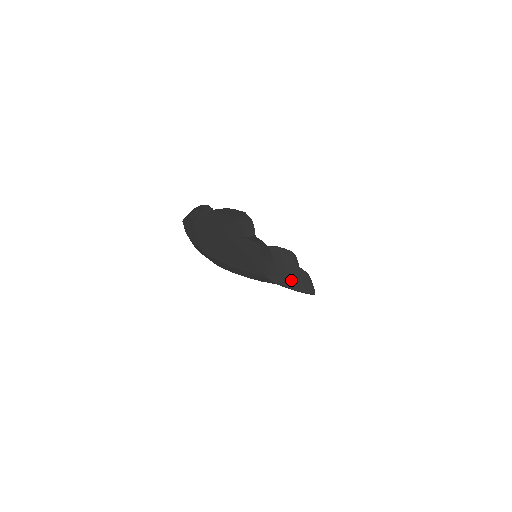
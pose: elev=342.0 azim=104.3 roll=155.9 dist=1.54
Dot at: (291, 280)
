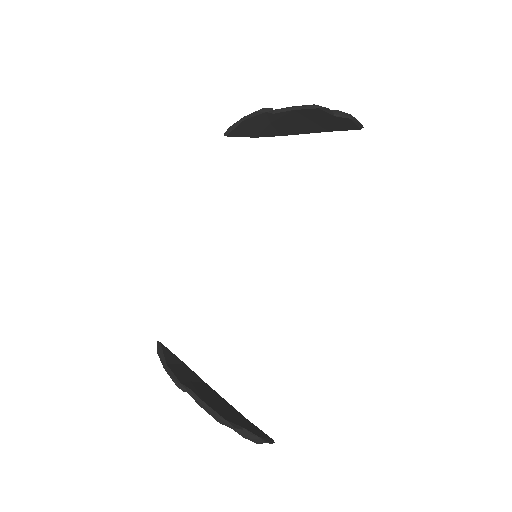
Dot at: (323, 127)
